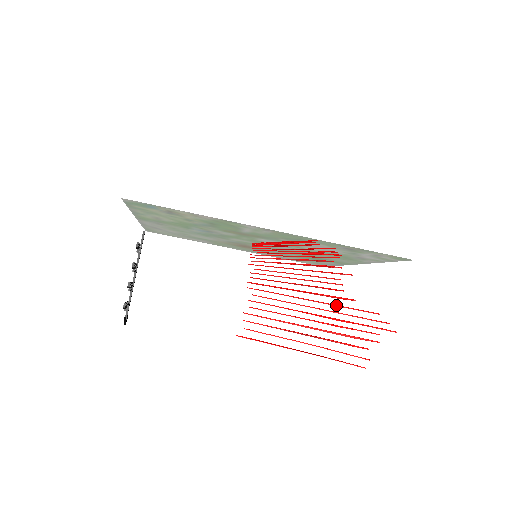
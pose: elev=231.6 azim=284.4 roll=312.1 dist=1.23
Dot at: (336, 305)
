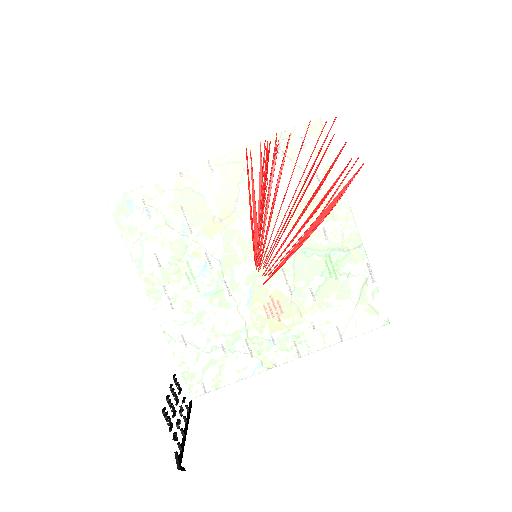
Dot at: (295, 163)
